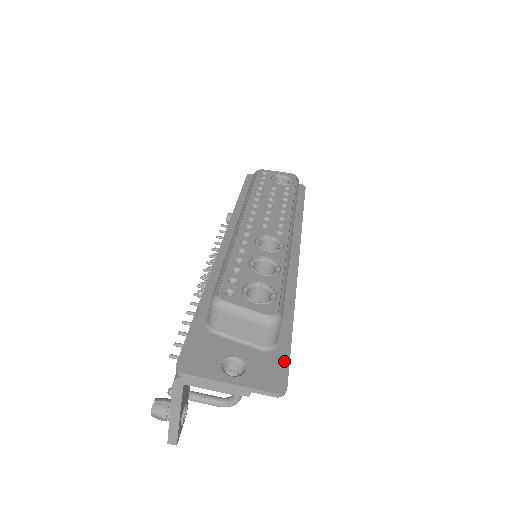
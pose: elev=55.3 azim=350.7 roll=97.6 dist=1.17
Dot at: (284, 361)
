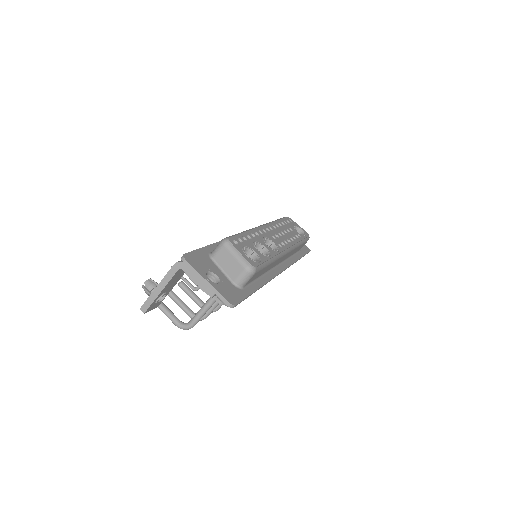
Dot at: (242, 296)
